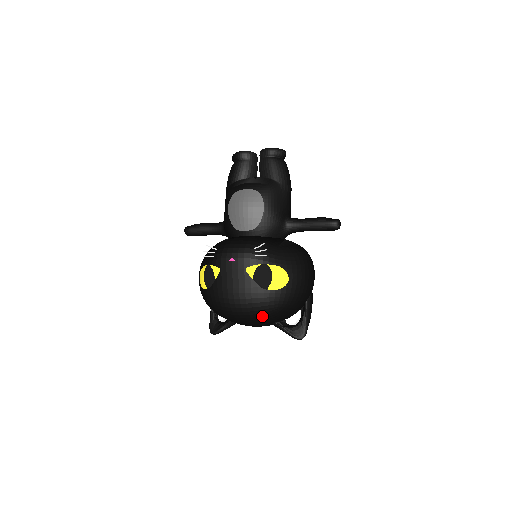
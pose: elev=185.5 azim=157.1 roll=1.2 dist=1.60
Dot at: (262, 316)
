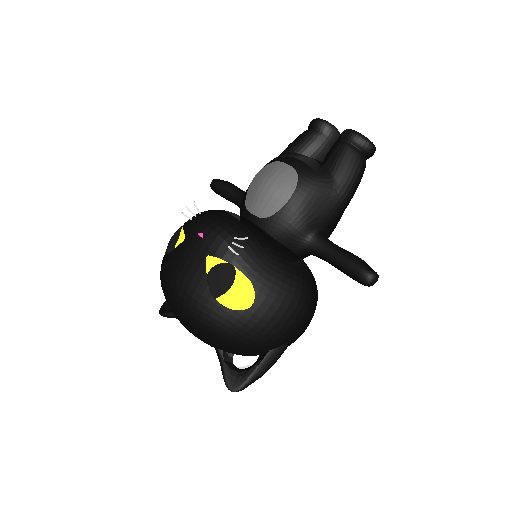
Dot at: (197, 328)
